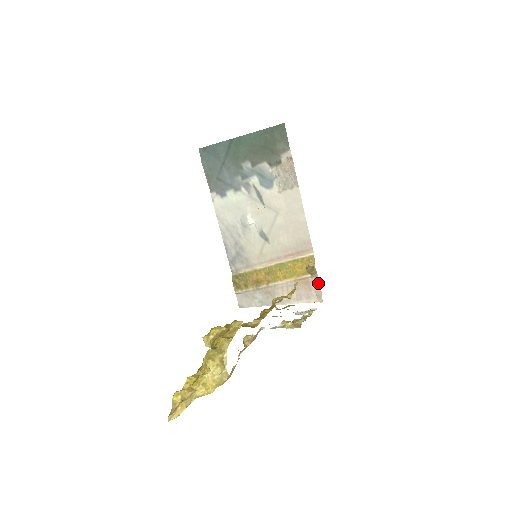
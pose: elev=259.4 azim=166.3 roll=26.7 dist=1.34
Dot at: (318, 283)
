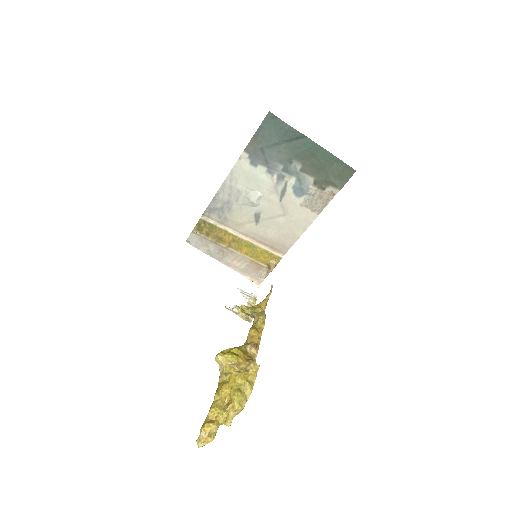
Dot at: (267, 274)
